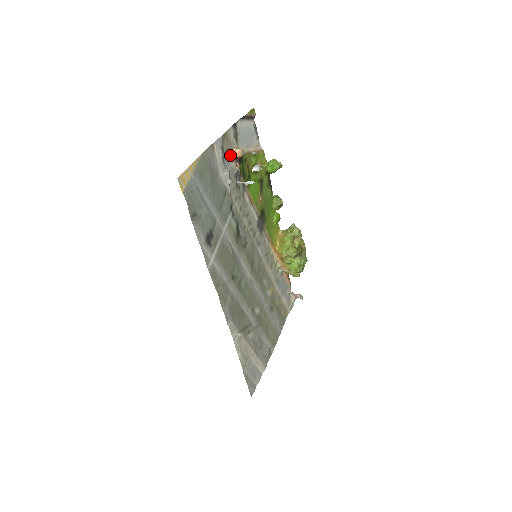
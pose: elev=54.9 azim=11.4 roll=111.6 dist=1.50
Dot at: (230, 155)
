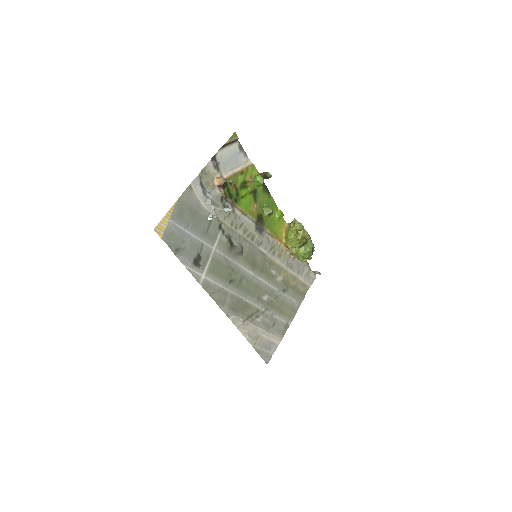
Dot at: (212, 185)
